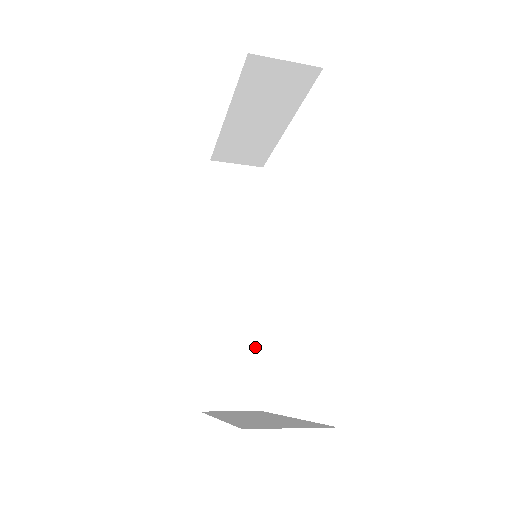
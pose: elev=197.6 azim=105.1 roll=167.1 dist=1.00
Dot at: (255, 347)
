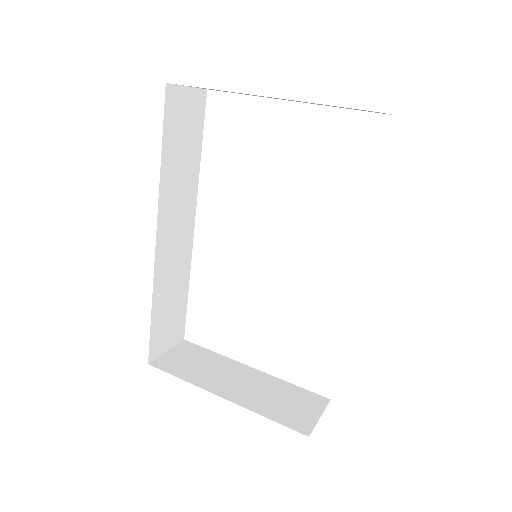
Dot at: (184, 292)
